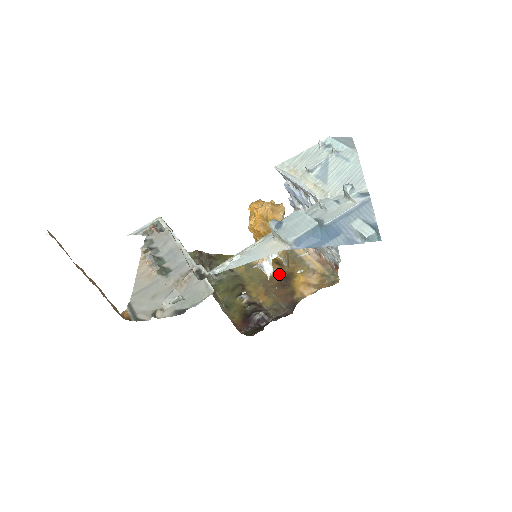
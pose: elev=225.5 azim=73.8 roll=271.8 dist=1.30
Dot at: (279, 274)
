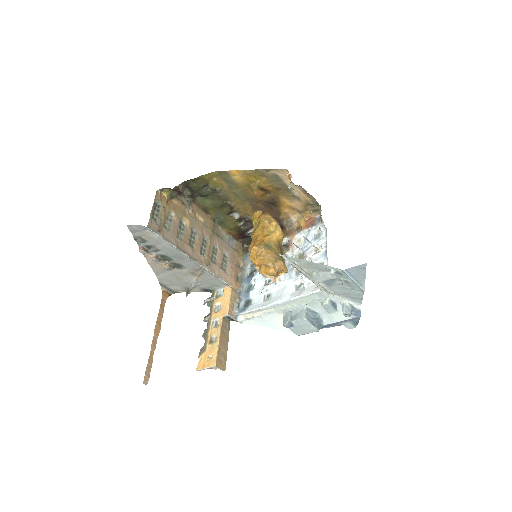
Dot at: (264, 197)
